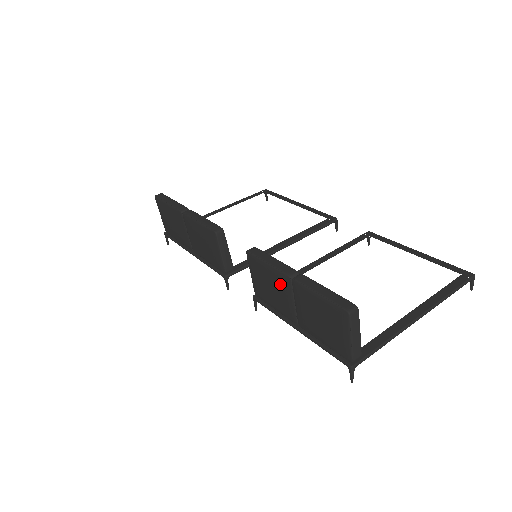
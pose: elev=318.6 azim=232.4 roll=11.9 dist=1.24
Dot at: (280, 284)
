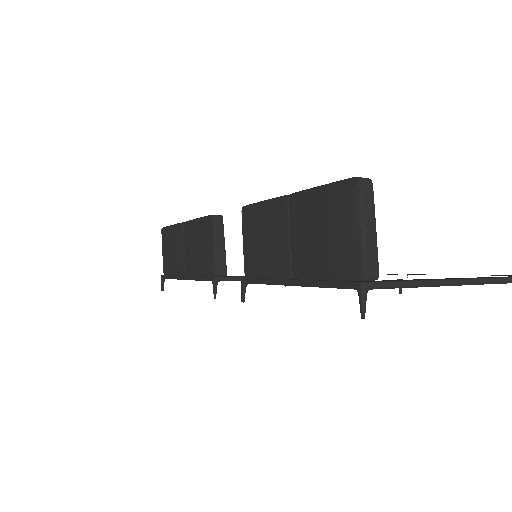
Dot at: (275, 218)
